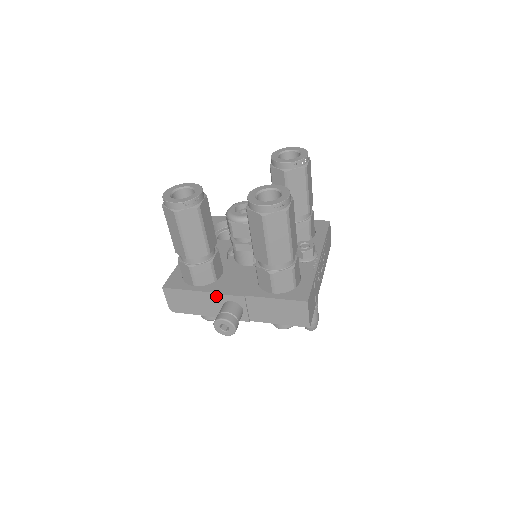
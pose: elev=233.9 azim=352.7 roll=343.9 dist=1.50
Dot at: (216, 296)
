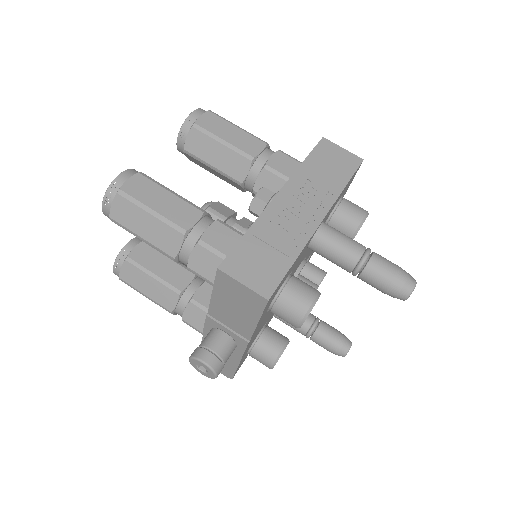
Dot at: occluded
